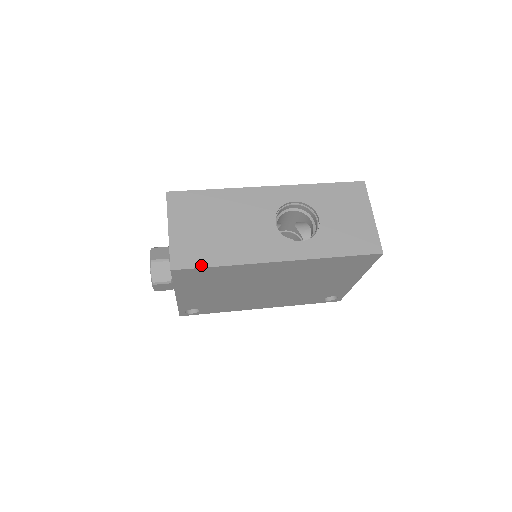
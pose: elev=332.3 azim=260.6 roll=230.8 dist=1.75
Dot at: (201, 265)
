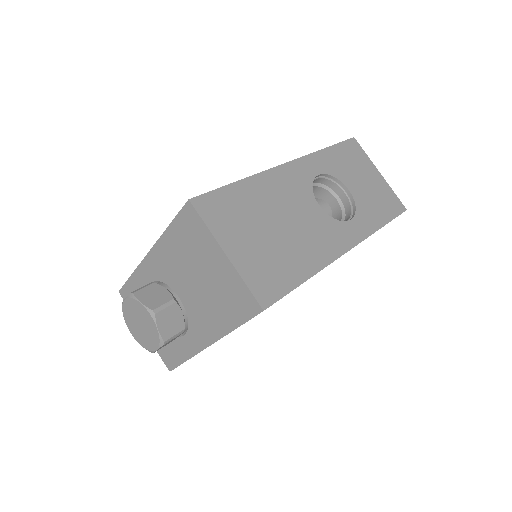
Dot at: (289, 288)
